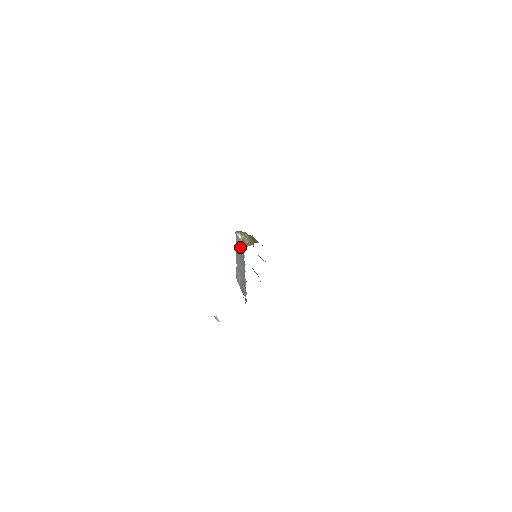
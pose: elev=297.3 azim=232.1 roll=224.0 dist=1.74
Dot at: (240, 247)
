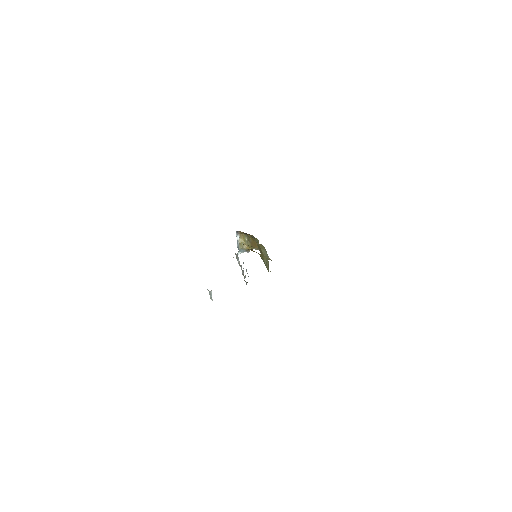
Dot at: occluded
